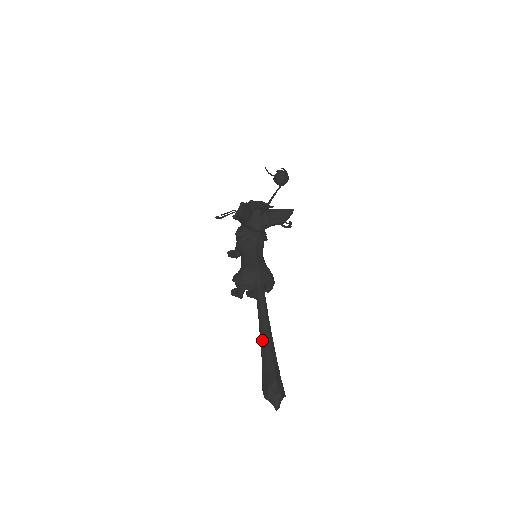
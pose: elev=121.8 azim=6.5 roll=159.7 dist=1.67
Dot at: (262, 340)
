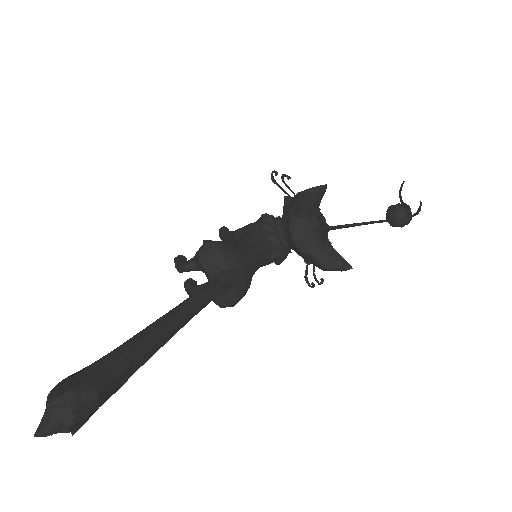
Dot at: (151, 328)
